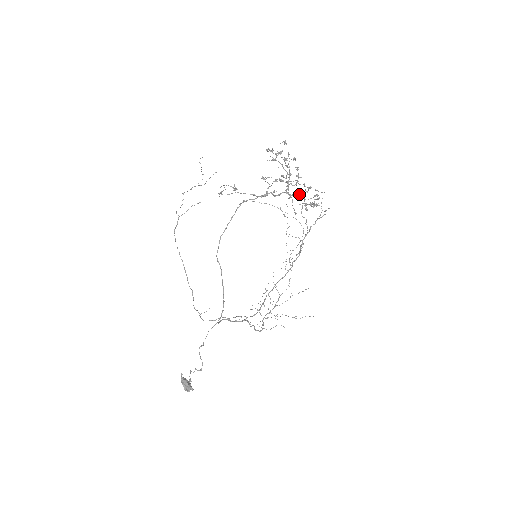
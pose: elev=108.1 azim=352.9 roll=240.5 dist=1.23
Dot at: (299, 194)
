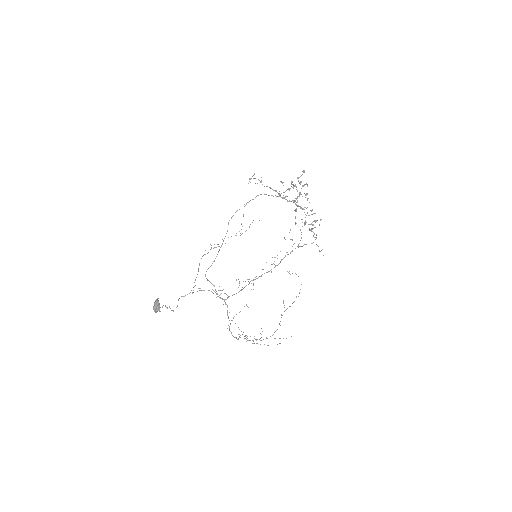
Dot at: (302, 208)
